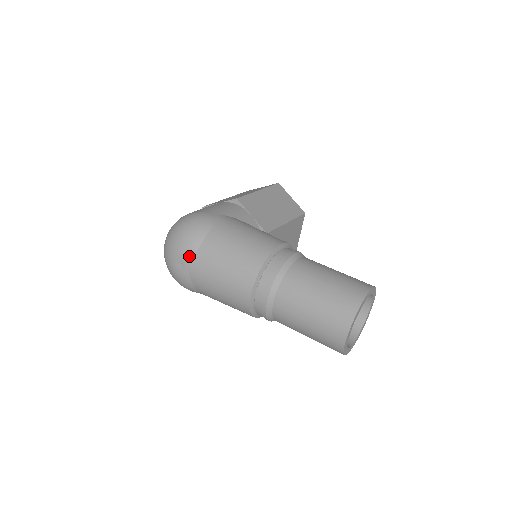
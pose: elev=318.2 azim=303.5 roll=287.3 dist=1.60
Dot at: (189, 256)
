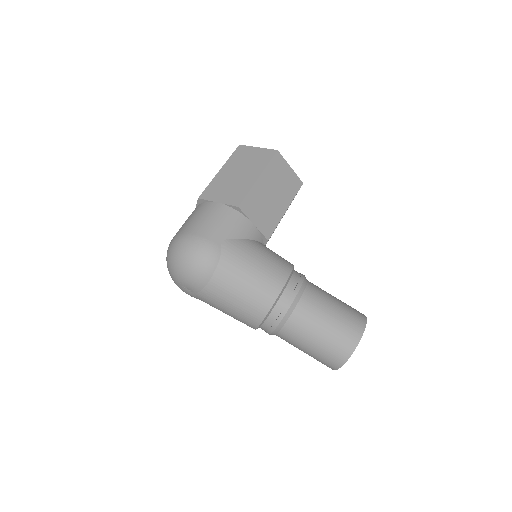
Dot at: (197, 288)
